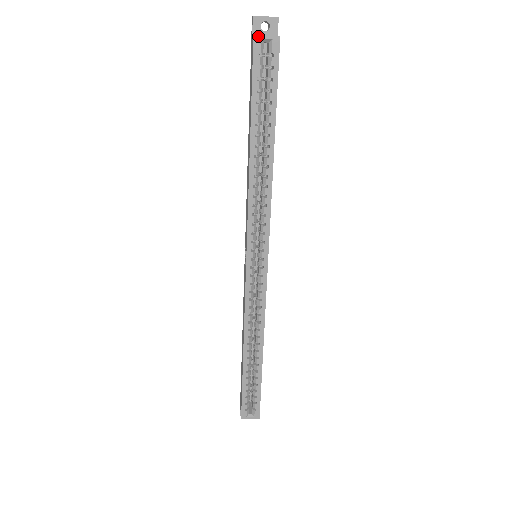
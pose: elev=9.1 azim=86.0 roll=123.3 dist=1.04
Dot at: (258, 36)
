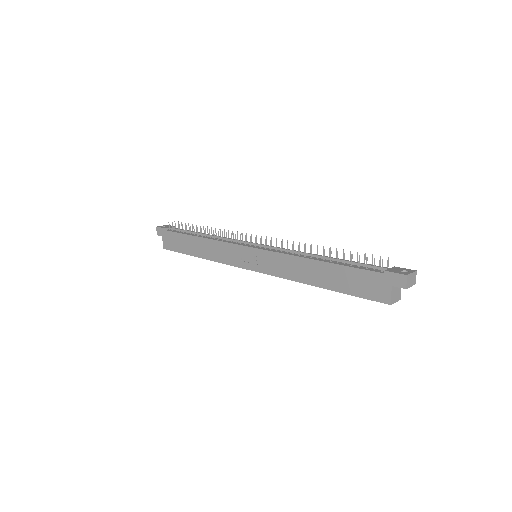
Dot at: occluded
